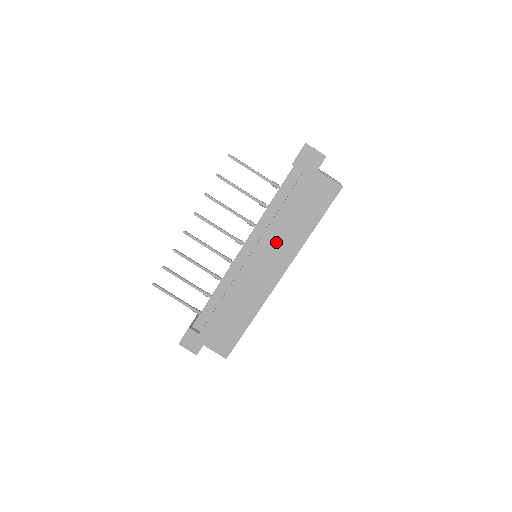
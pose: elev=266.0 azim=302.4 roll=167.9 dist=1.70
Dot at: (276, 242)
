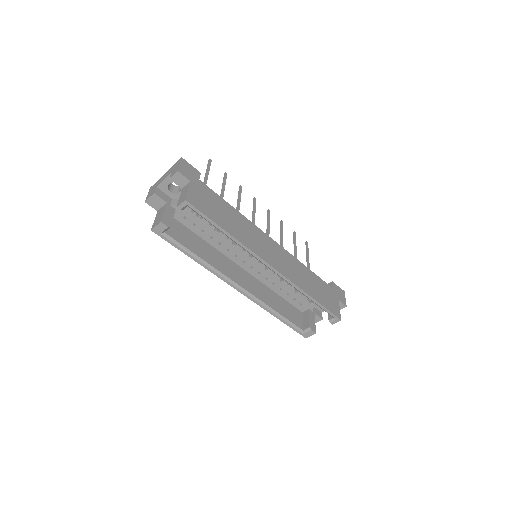
Dot at: (292, 265)
